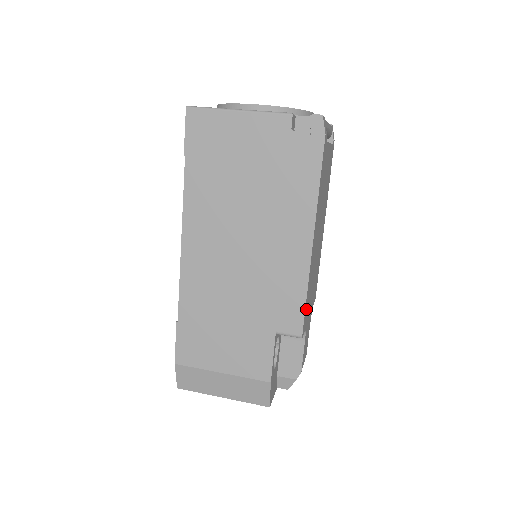
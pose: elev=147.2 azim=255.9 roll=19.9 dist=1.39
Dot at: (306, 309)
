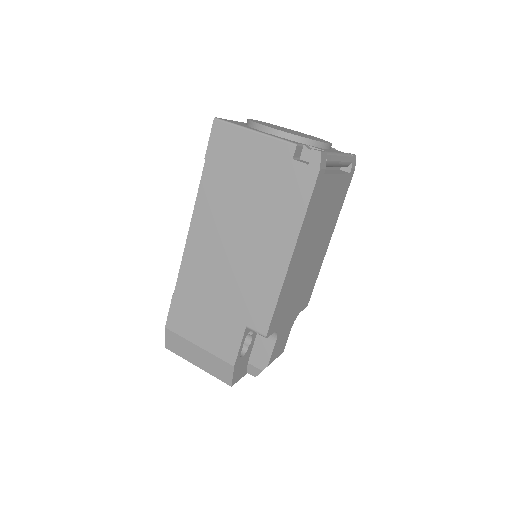
Dot at: (277, 314)
